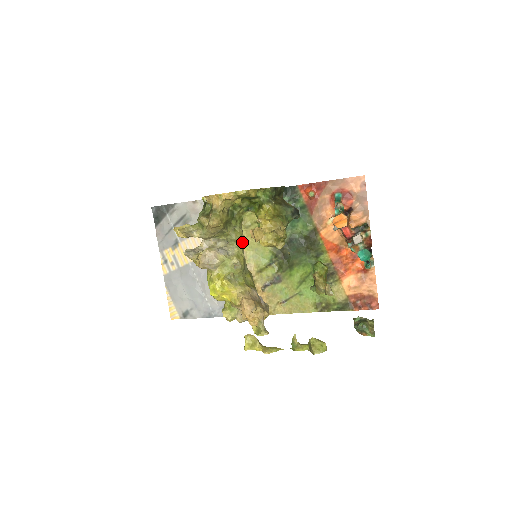
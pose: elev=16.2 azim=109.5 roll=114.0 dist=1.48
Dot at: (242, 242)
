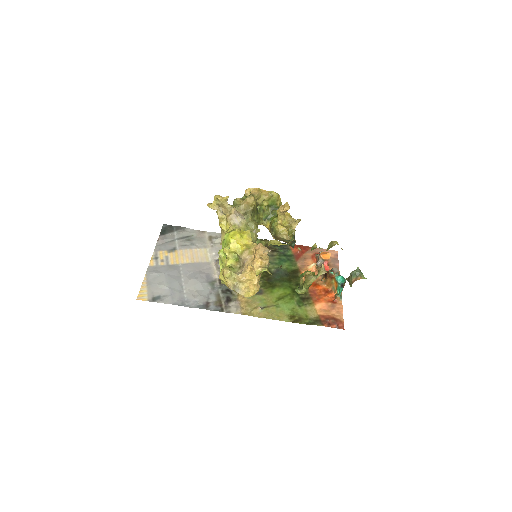
Dot at: (257, 231)
